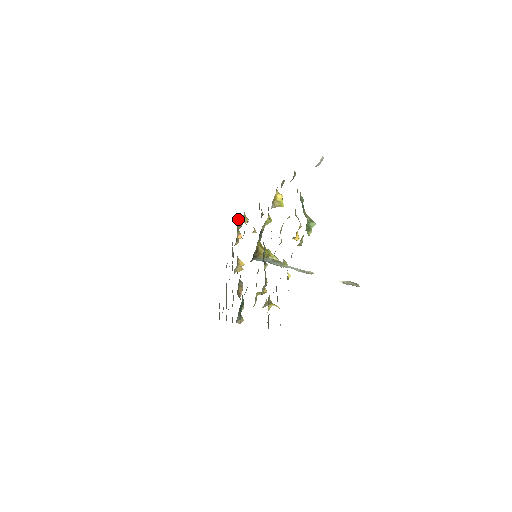
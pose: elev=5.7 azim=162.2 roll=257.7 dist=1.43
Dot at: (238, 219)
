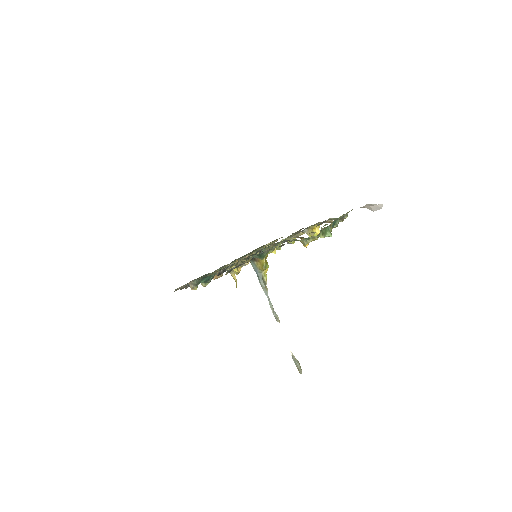
Dot at: occluded
